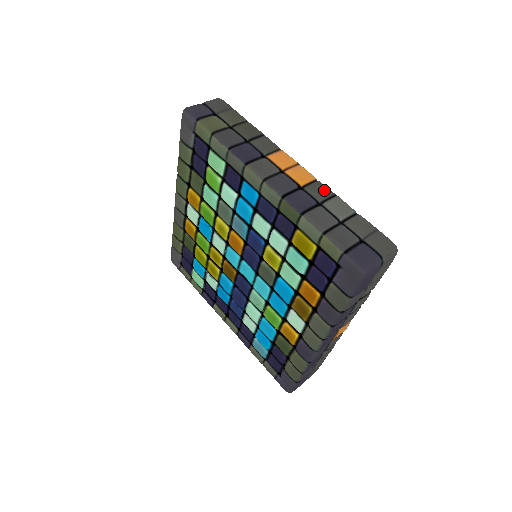
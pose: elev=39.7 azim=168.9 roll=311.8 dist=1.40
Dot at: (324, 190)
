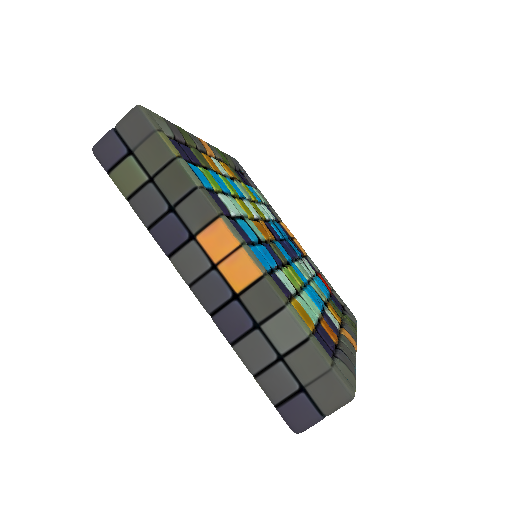
Dot at: (267, 300)
